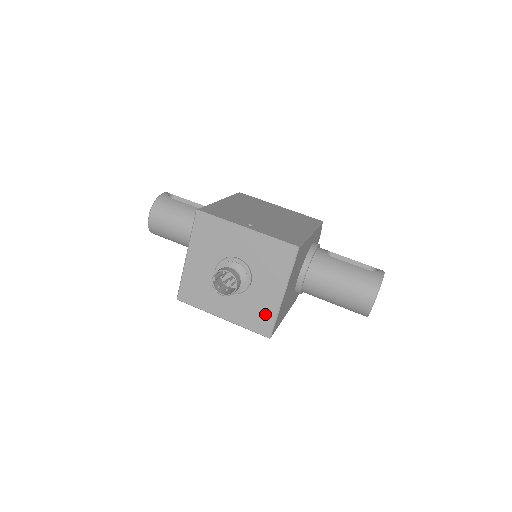
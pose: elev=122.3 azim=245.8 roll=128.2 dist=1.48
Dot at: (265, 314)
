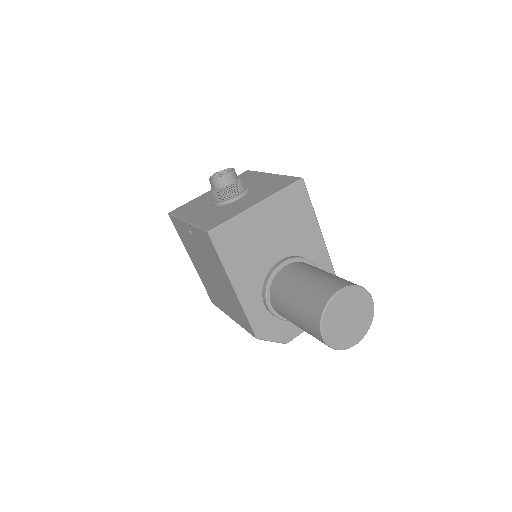
Dot at: (226, 216)
